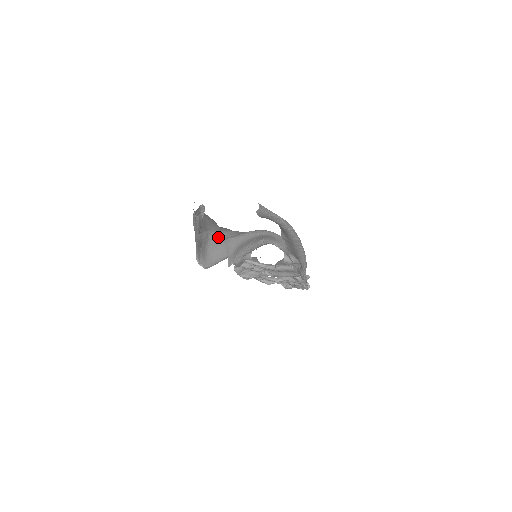
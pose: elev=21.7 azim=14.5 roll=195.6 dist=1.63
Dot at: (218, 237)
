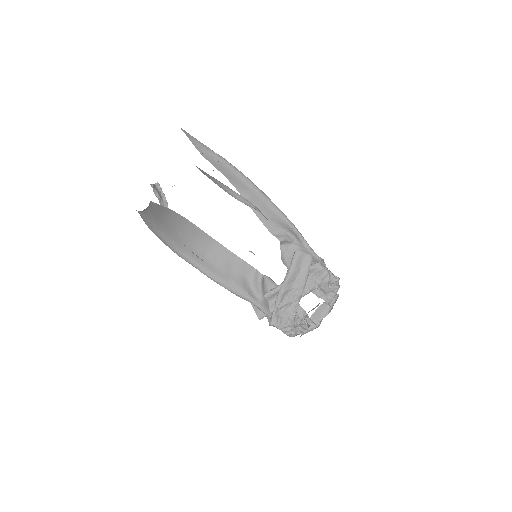
Dot at: occluded
